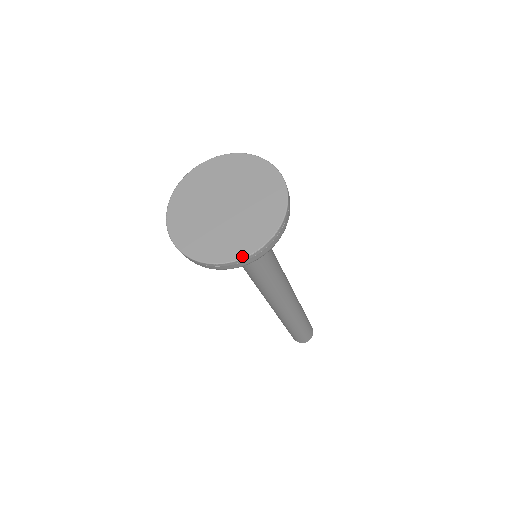
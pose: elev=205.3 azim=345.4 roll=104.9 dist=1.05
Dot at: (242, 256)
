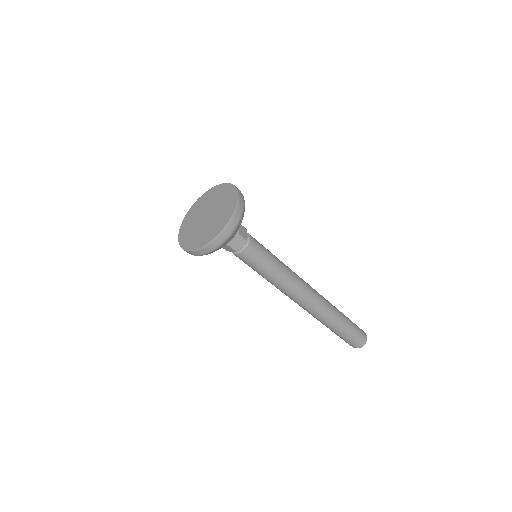
Dot at: (205, 244)
